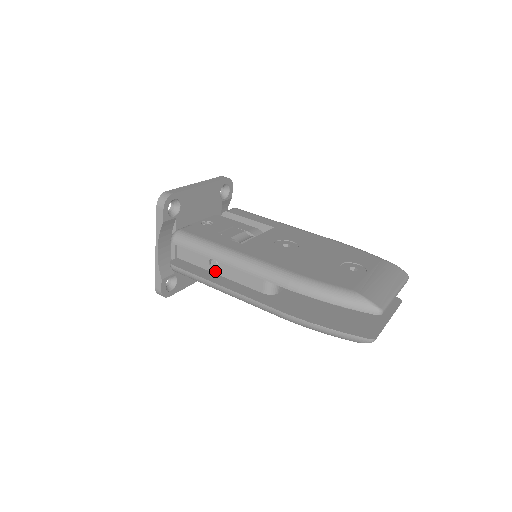
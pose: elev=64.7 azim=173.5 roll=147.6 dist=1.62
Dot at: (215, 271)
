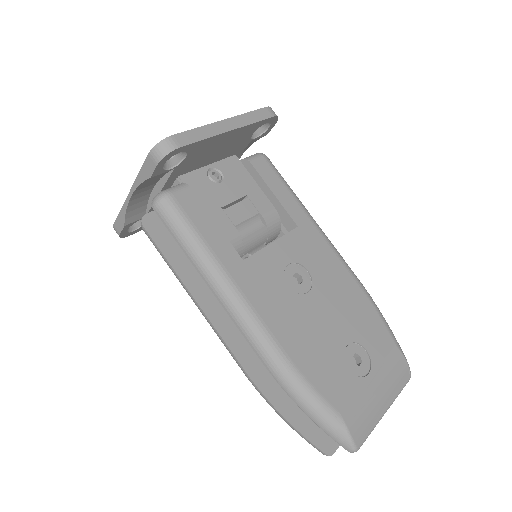
Dot at: occluded
